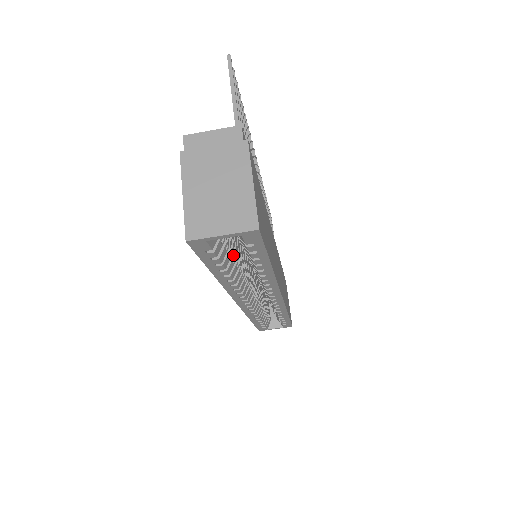
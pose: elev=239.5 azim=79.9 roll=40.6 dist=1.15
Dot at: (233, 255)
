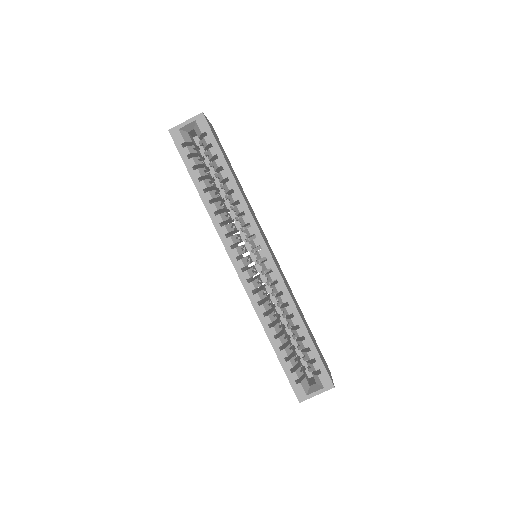
Dot at: (209, 179)
